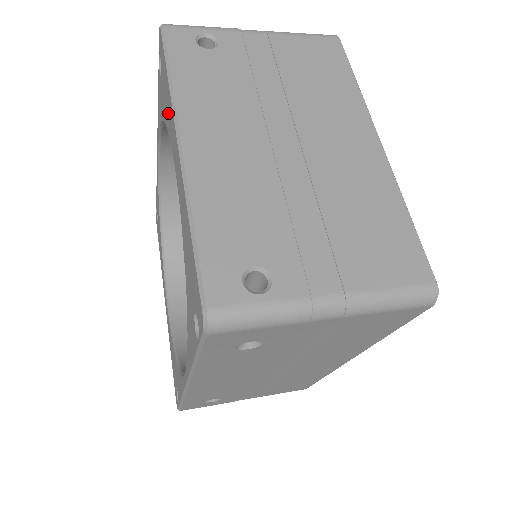
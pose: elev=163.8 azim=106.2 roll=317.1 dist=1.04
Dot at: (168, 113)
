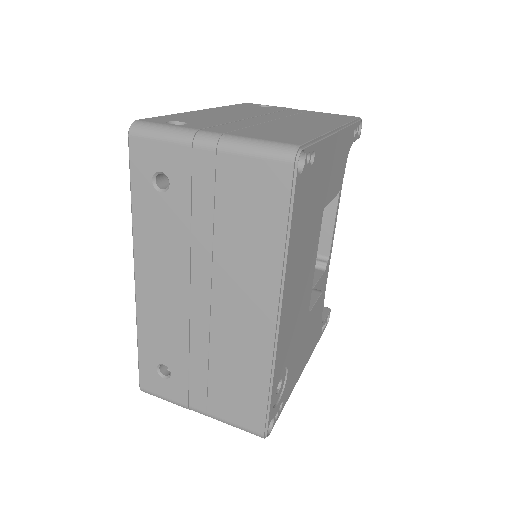
Dot at: occluded
